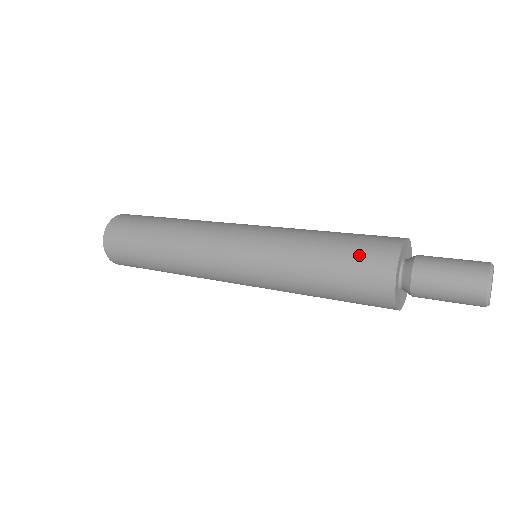
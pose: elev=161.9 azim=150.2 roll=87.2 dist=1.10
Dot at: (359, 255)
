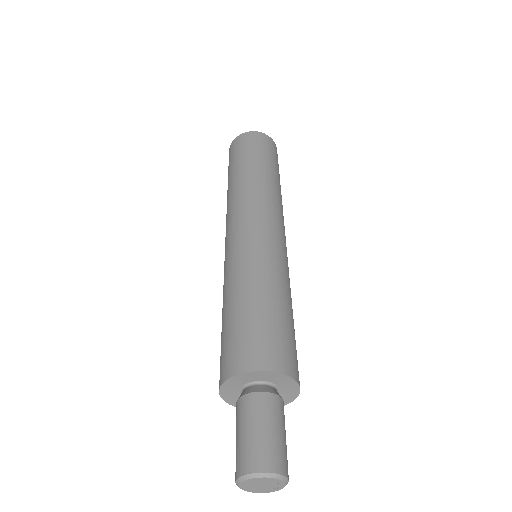
Dot at: (229, 341)
